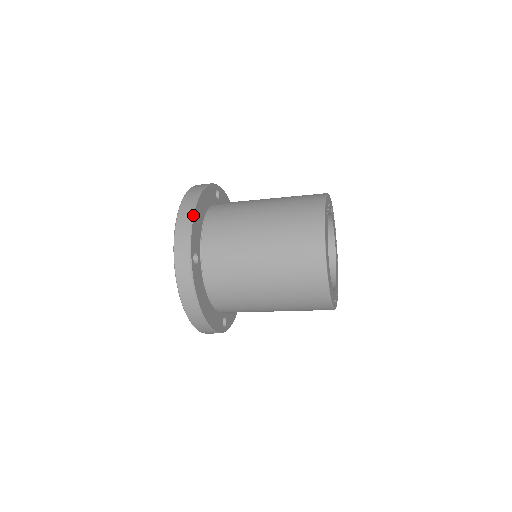
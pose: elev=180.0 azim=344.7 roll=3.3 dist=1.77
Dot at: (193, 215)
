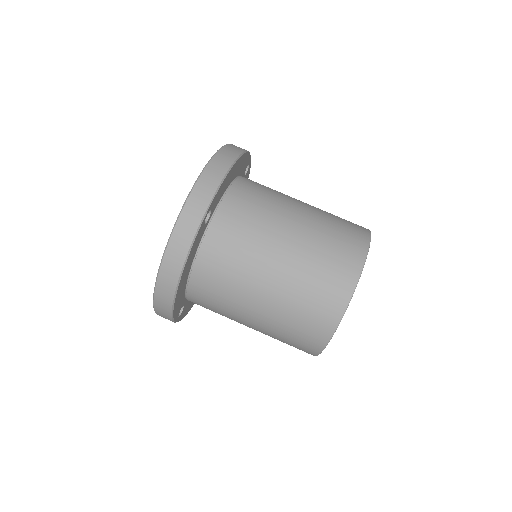
Dot at: (230, 169)
